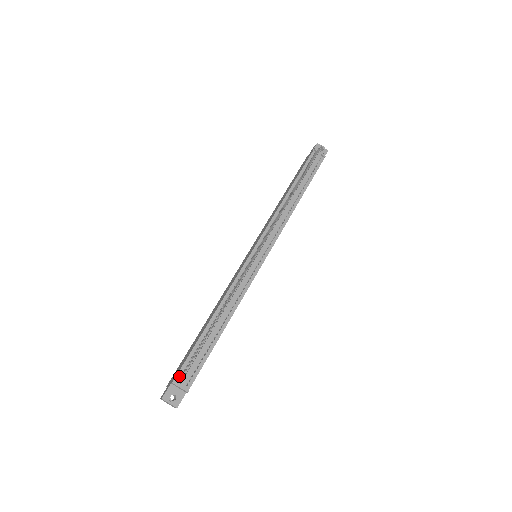
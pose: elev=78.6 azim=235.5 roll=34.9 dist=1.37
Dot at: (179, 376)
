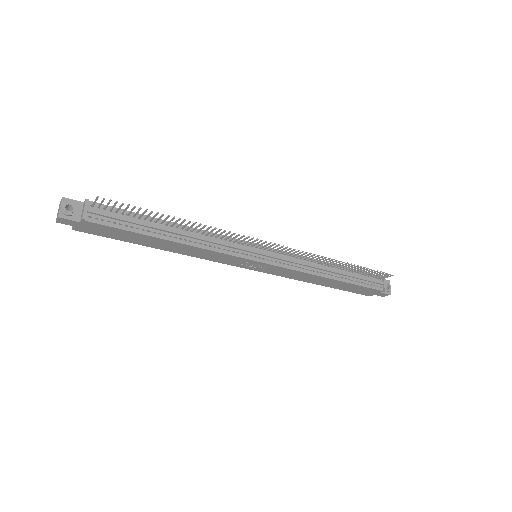
Dot at: (96, 205)
